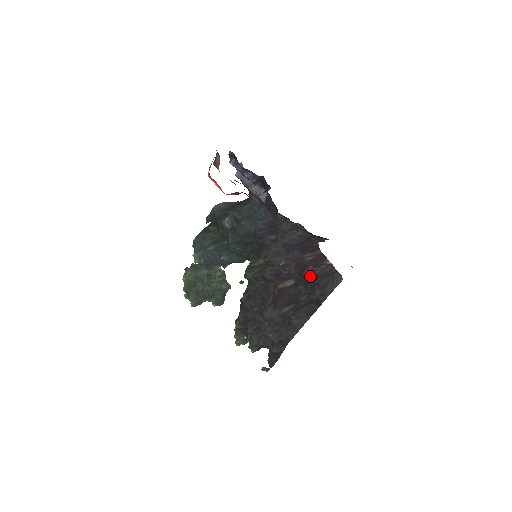
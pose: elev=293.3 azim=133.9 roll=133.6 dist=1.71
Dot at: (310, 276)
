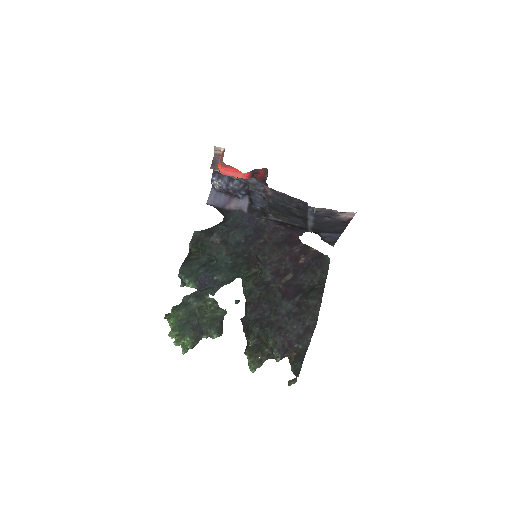
Dot at: (305, 263)
